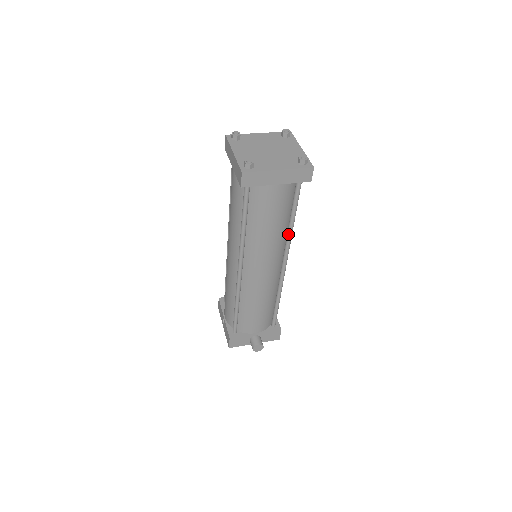
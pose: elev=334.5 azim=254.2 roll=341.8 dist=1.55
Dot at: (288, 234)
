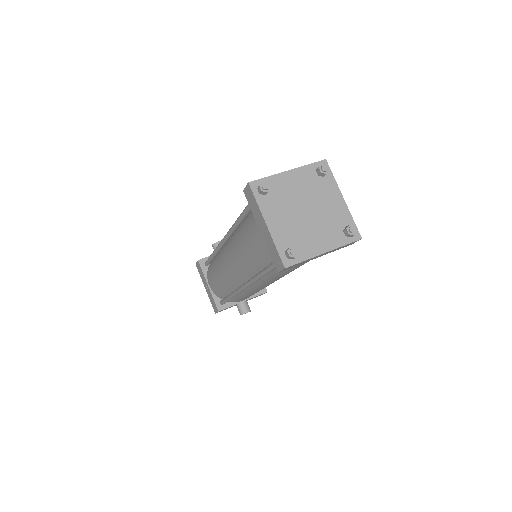
Dot at: occluded
